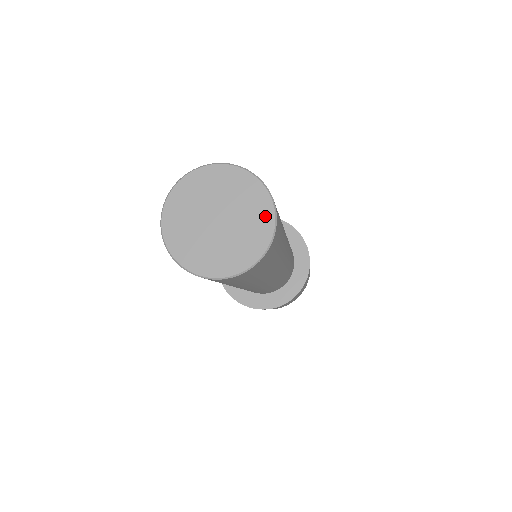
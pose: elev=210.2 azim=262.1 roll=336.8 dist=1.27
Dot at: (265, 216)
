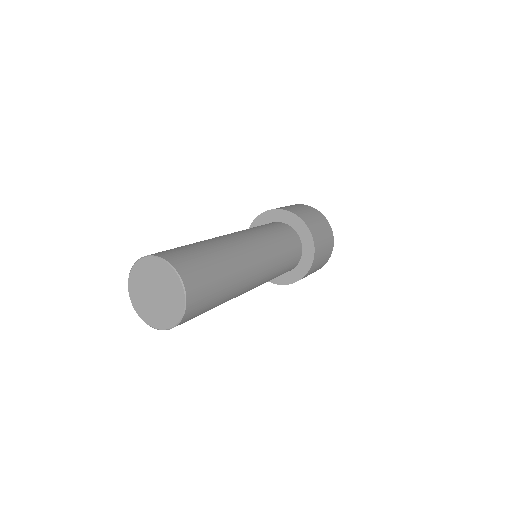
Dot at: (180, 299)
